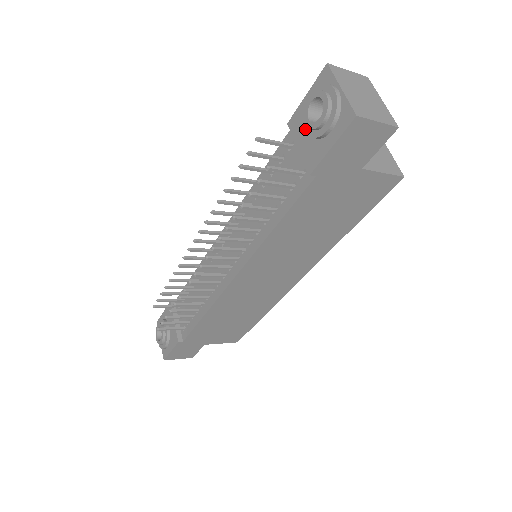
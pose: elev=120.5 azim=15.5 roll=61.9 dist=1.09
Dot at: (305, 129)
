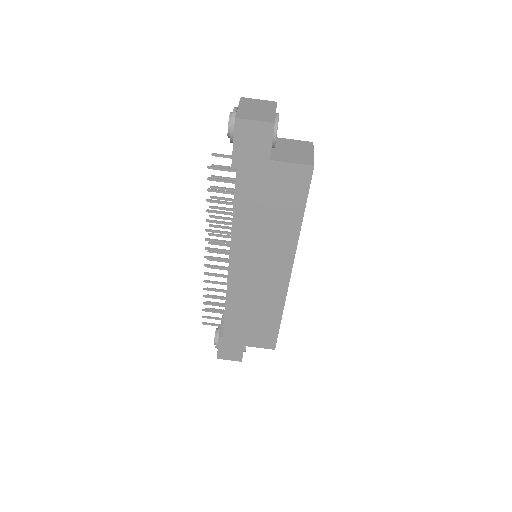
Dot at: occluded
